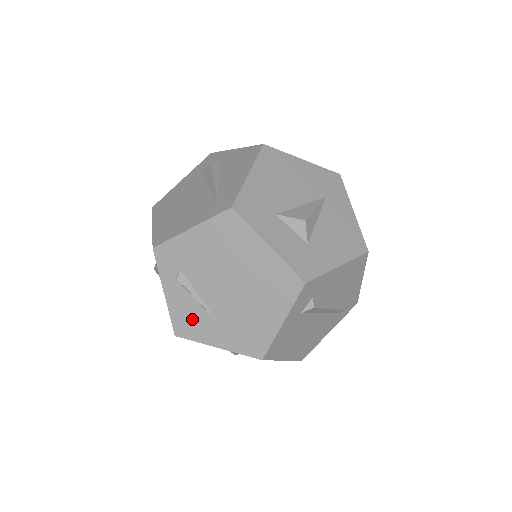
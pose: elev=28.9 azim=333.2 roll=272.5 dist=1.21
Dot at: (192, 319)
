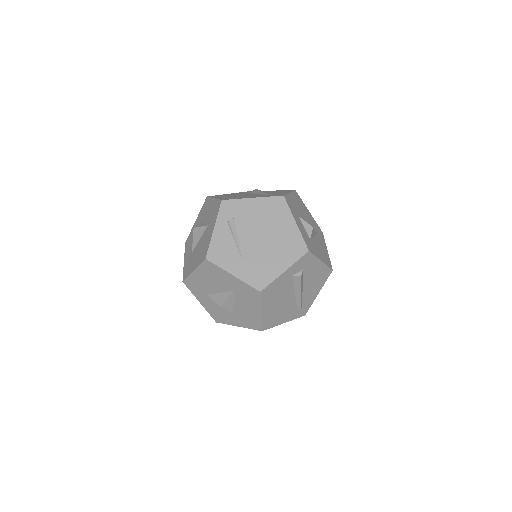
Dot at: (225, 251)
